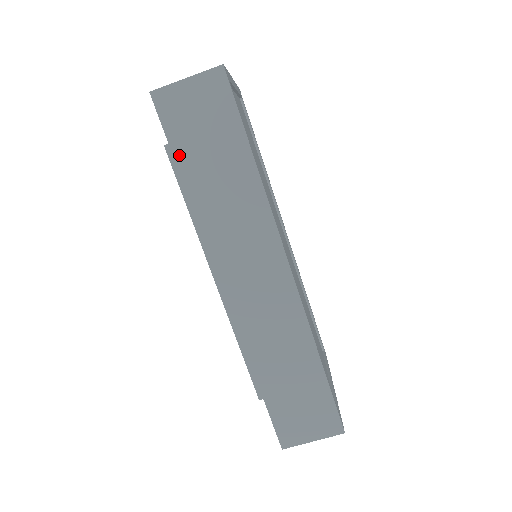
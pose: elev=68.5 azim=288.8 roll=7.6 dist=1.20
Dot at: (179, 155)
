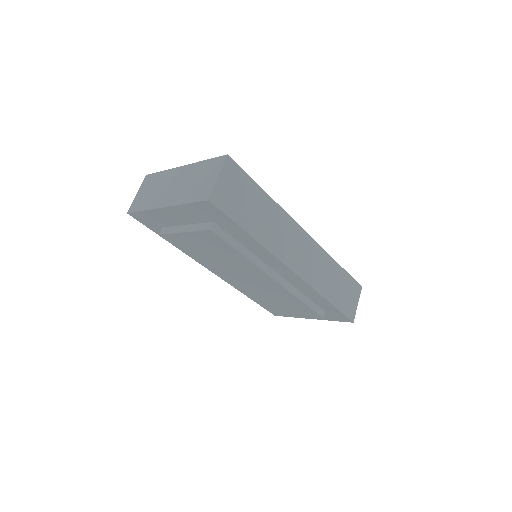
Dot at: (240, 222)
